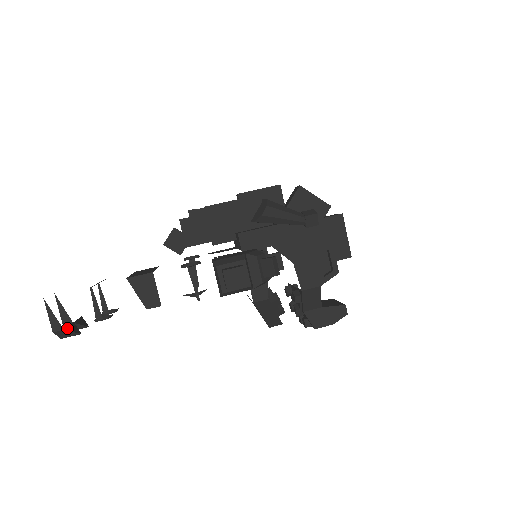
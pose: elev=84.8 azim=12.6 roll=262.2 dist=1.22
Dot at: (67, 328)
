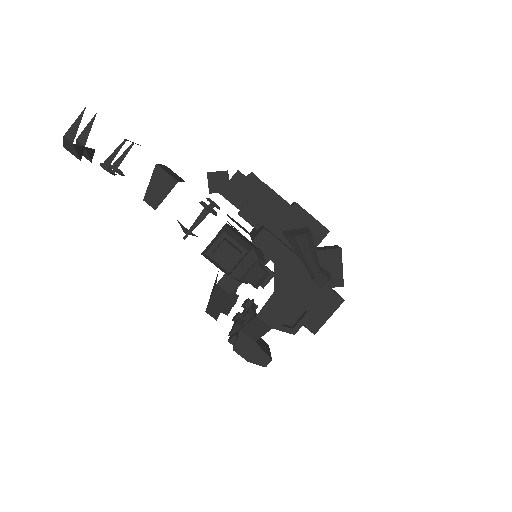
Dot at: (76, 145)
